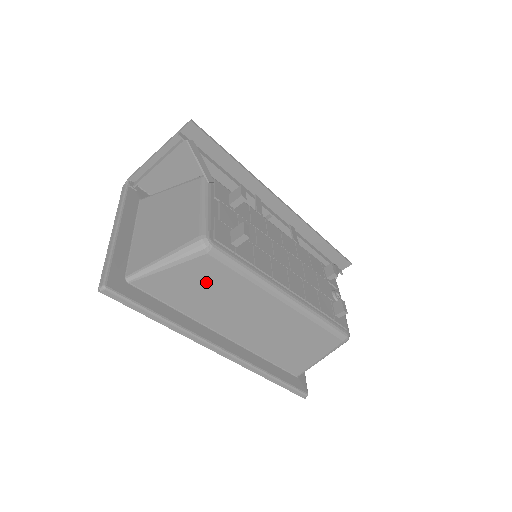
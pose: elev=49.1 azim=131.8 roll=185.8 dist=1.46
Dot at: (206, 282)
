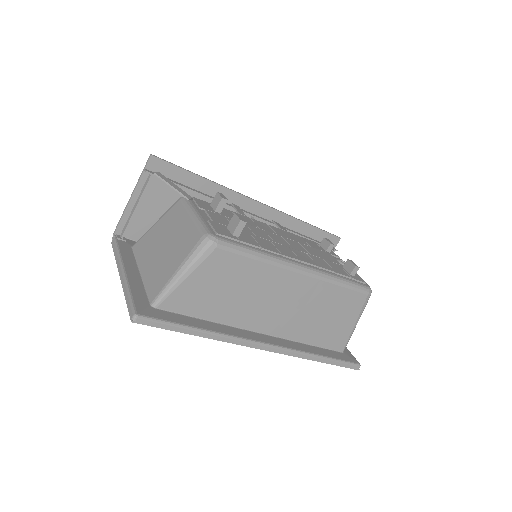
Dot at: (225, 279)
